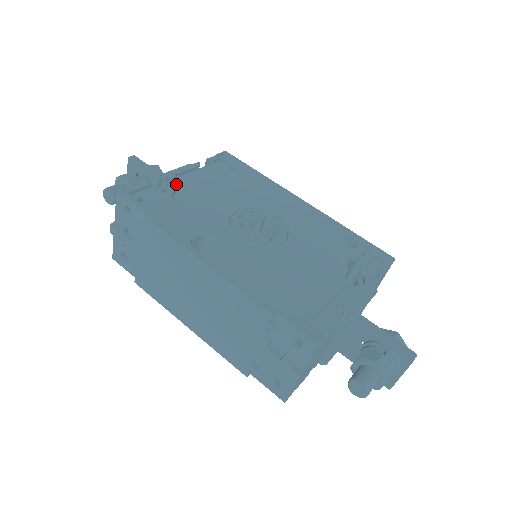
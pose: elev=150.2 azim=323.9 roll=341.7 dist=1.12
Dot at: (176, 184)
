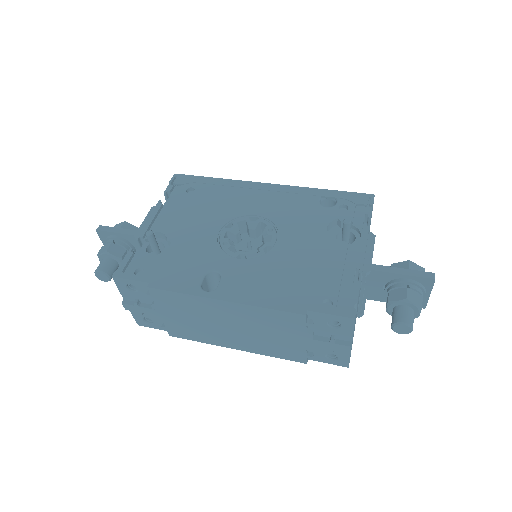
Dot at: occluded
